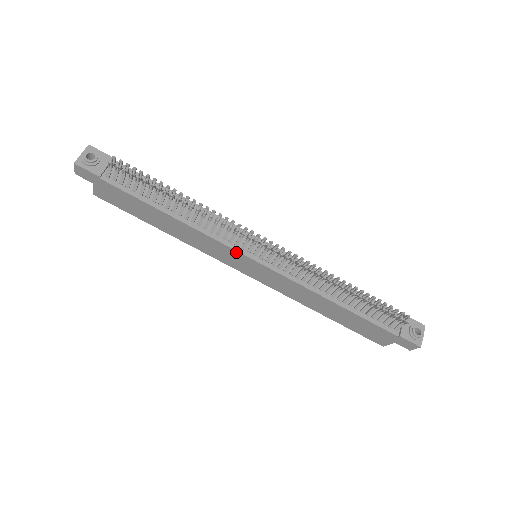
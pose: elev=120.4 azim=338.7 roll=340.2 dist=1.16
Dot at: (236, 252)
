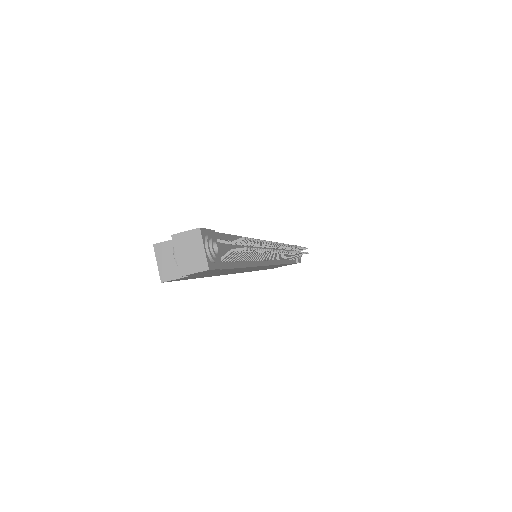
Dot at: occluded
